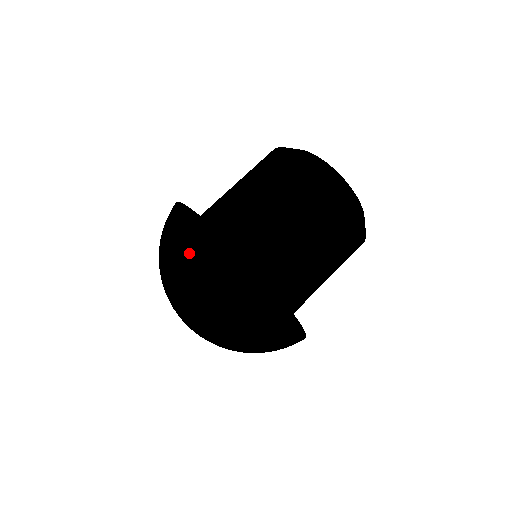
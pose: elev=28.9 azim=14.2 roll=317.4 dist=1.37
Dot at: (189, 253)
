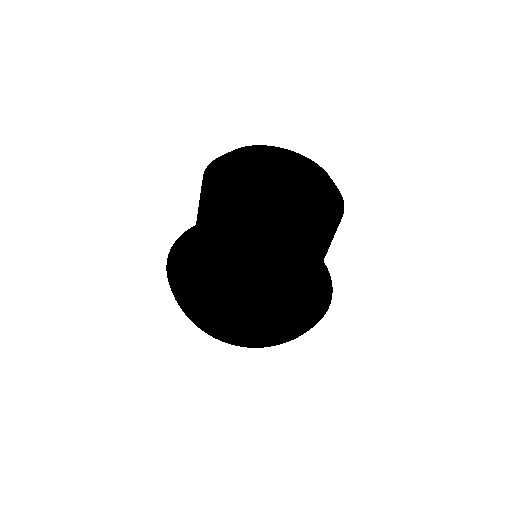
Dot at: occluded
